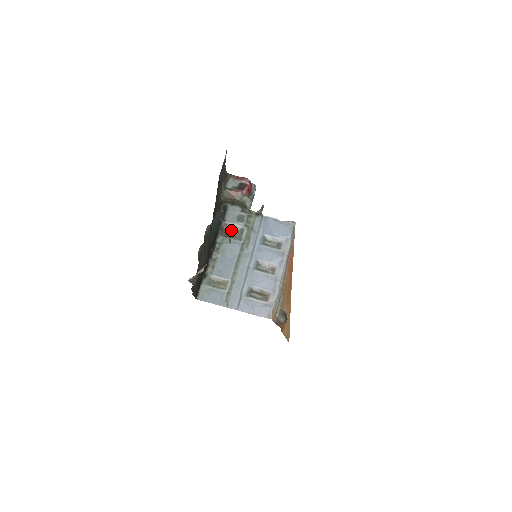
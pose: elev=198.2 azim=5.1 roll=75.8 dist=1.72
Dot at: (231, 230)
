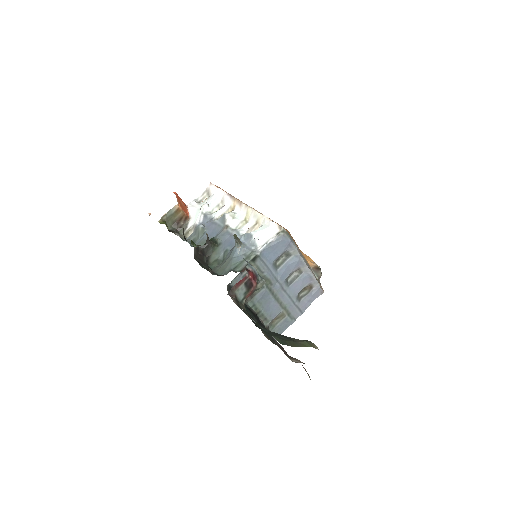
Dot at: occluded
